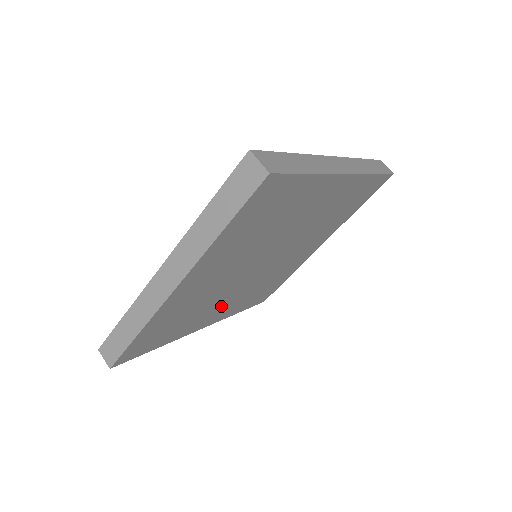
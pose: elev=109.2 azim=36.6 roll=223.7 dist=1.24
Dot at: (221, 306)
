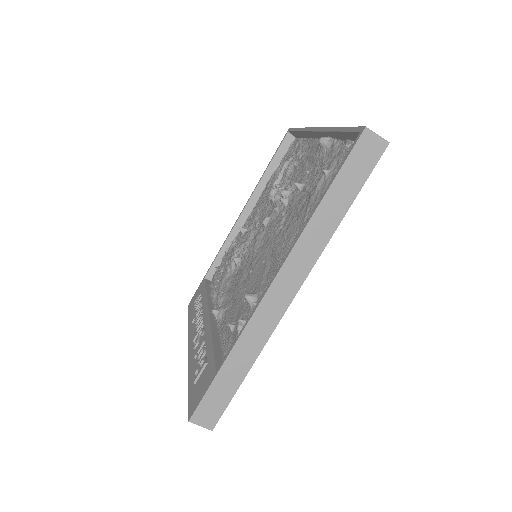
Dot at: occluded
